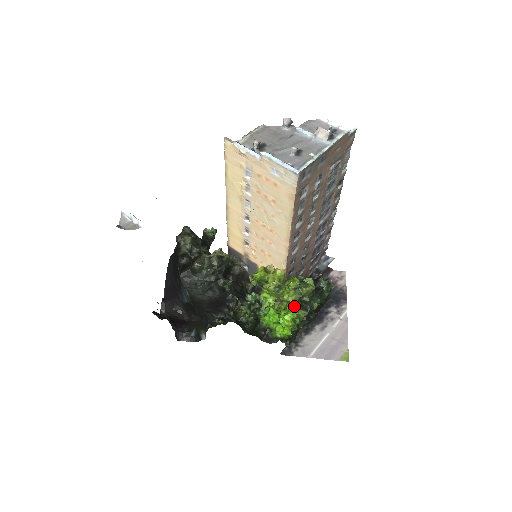
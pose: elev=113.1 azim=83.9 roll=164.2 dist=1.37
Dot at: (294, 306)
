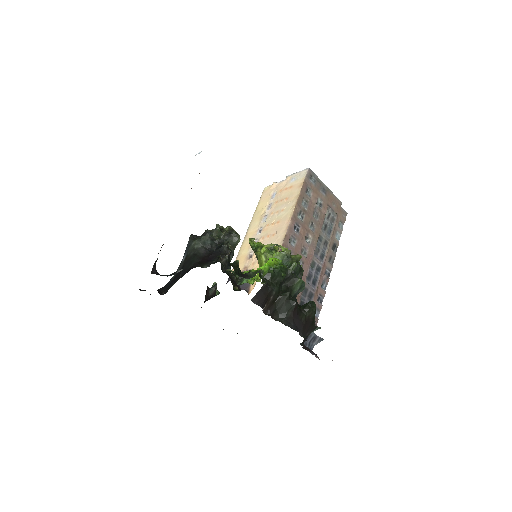
Dot at: occluded
